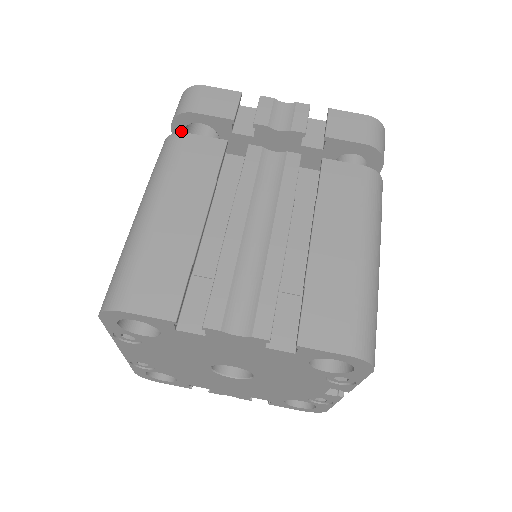
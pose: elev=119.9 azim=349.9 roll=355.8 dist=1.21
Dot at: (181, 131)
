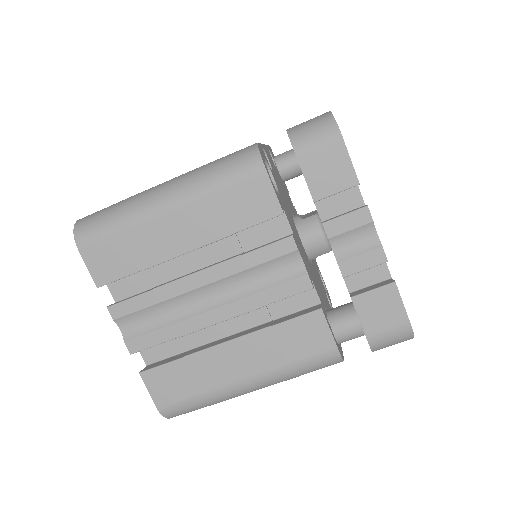
Dot at: occluded
